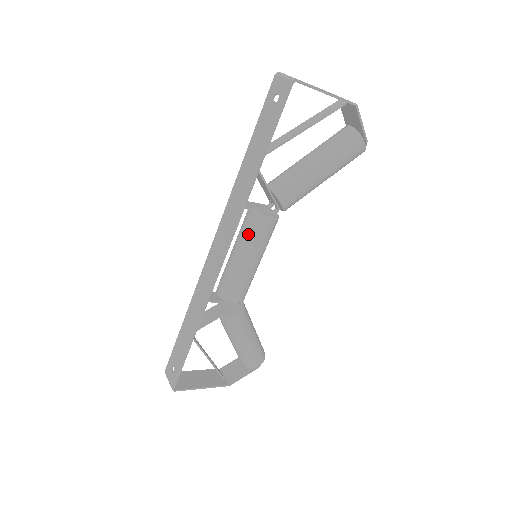
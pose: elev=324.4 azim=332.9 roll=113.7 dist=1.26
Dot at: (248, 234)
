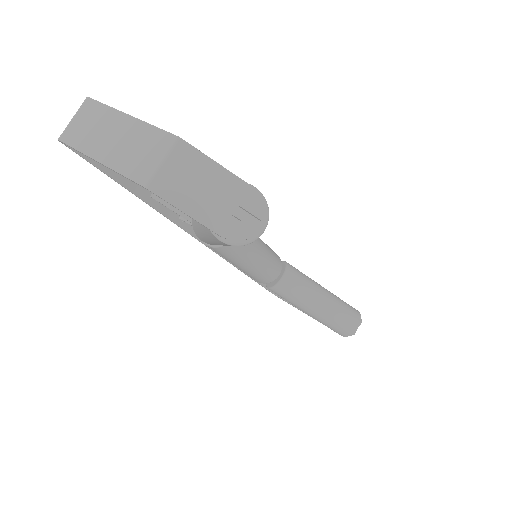
Dot at: occluded
